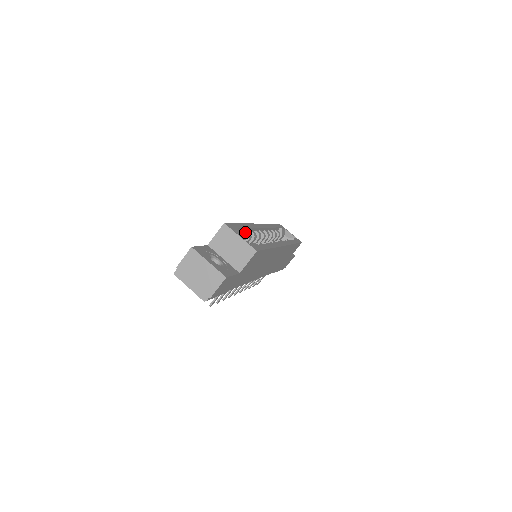
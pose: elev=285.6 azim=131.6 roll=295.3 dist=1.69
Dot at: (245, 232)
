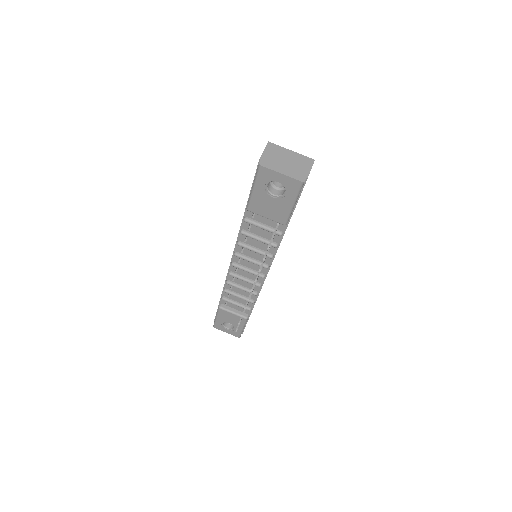
Dot at: occluded
